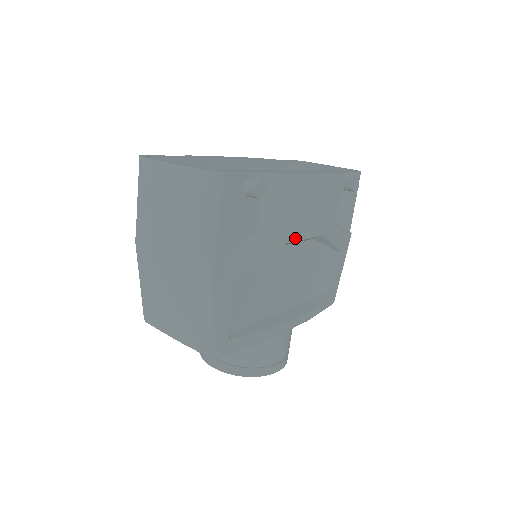
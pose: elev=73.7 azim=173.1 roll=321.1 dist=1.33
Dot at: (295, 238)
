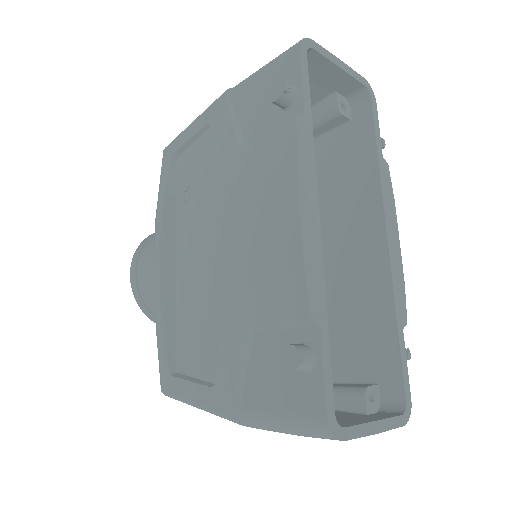
Dot at: occluded
